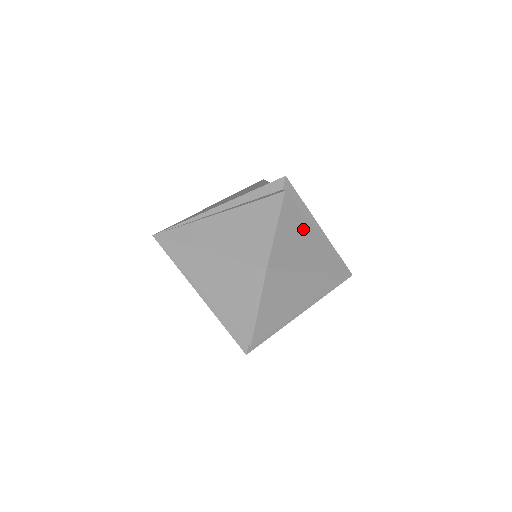
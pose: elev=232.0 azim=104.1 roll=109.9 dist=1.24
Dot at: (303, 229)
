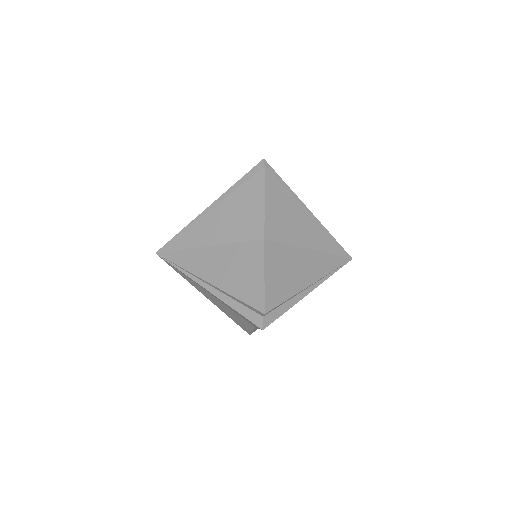
Dot at: occluded
